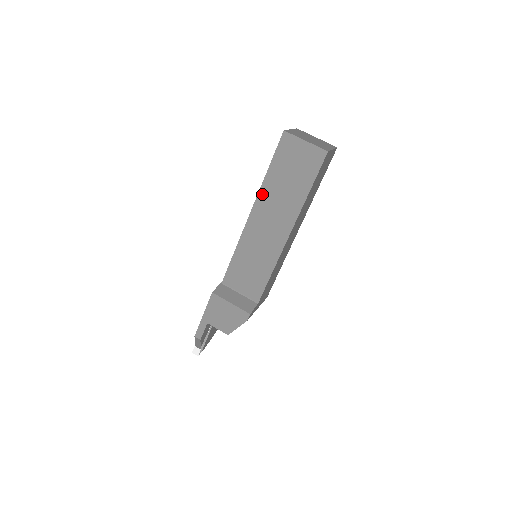
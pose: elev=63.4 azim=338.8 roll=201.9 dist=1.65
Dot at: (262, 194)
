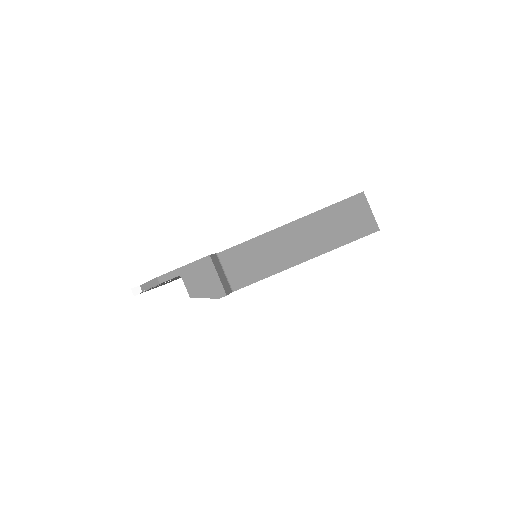
Dot at: (310, 218)
